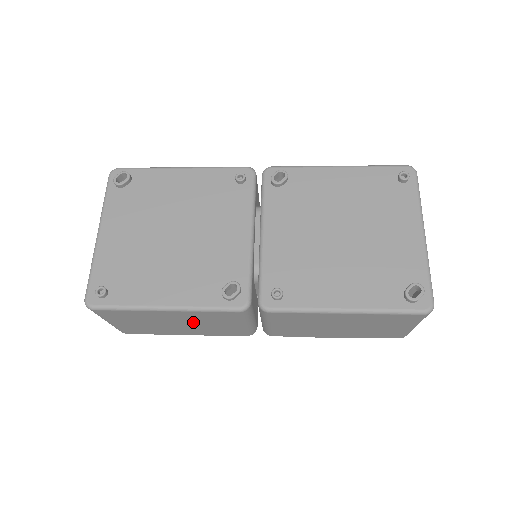
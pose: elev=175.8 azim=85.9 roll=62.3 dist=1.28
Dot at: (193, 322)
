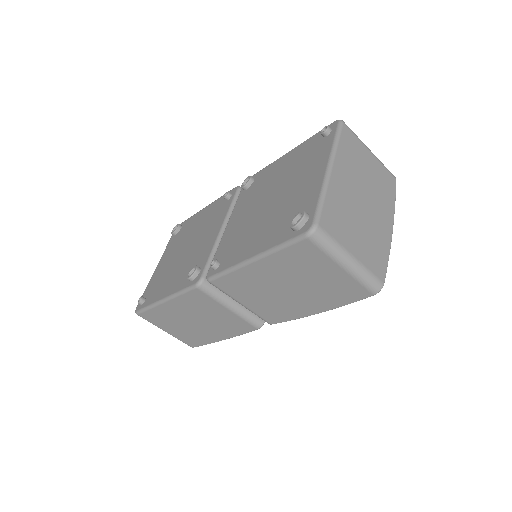
Dot at: (198, 315)
